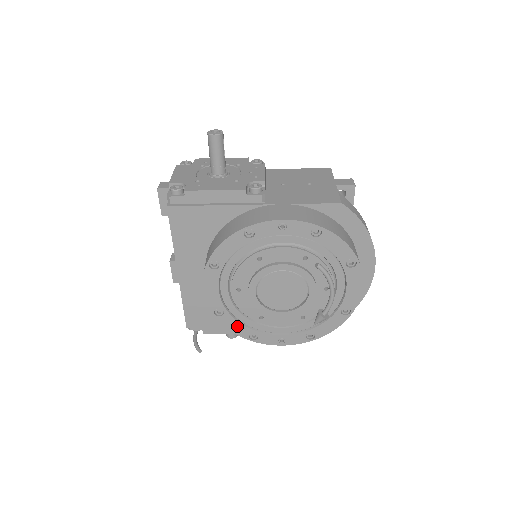
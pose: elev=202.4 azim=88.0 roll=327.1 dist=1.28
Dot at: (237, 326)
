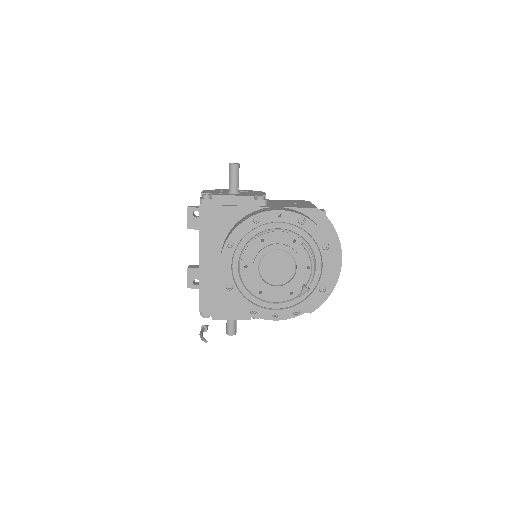
Dot at: (242, 300)
